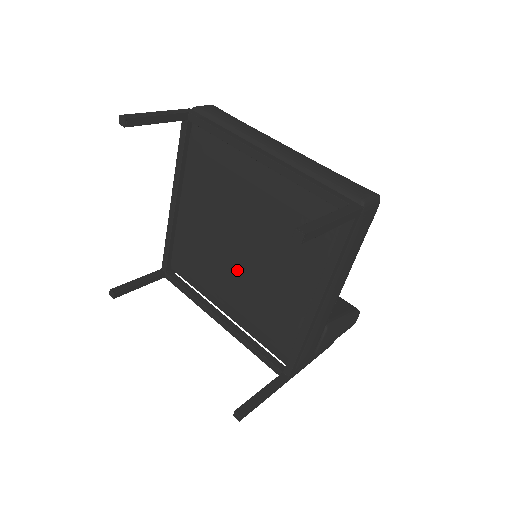
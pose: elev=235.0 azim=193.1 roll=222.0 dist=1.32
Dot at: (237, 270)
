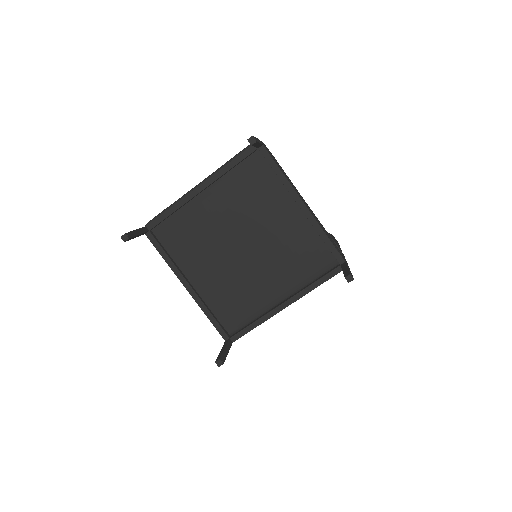
Dot at: (257, 260)
